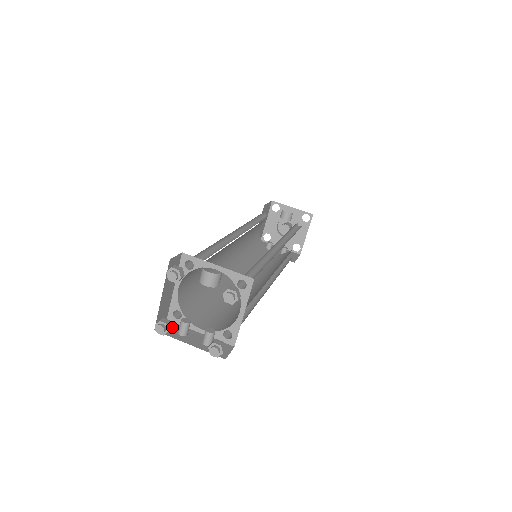
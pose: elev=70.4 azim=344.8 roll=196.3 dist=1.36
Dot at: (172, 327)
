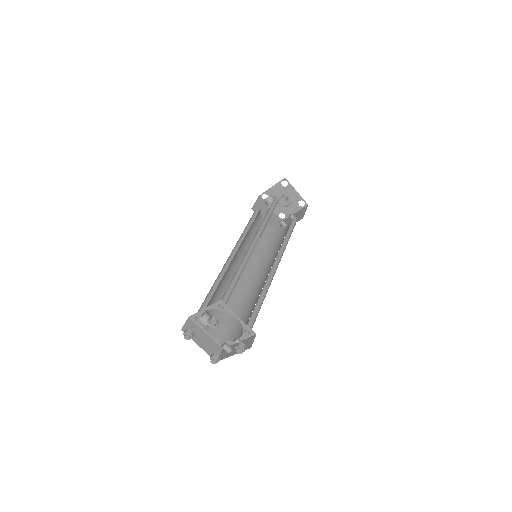
Dot at: (225, 352)
